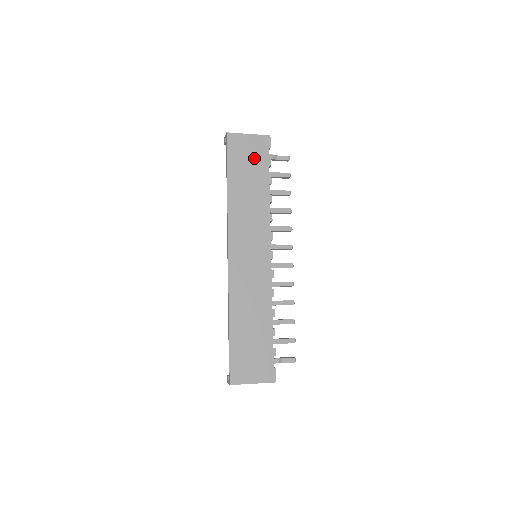
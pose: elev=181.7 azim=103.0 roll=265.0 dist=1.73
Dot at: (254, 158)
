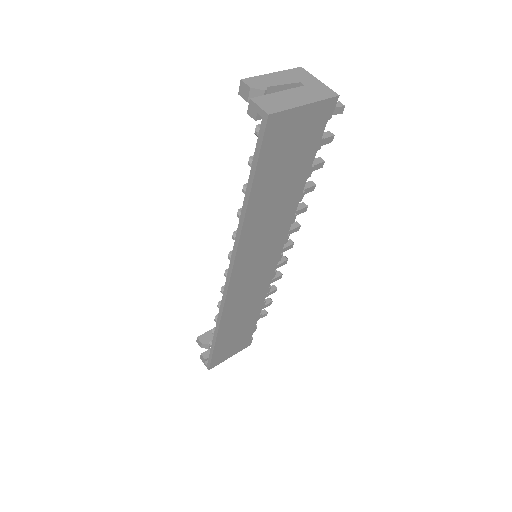
Dot at: (300, 147)
